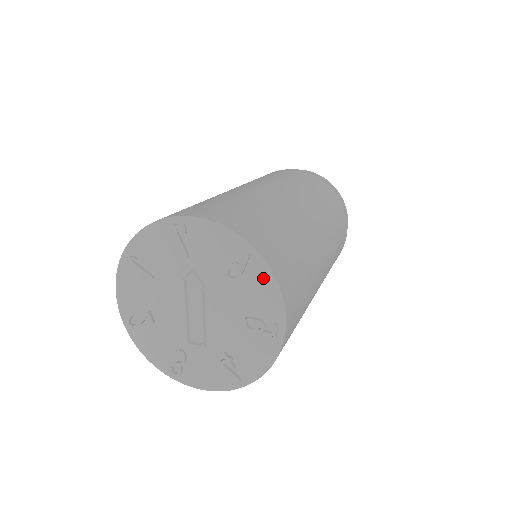
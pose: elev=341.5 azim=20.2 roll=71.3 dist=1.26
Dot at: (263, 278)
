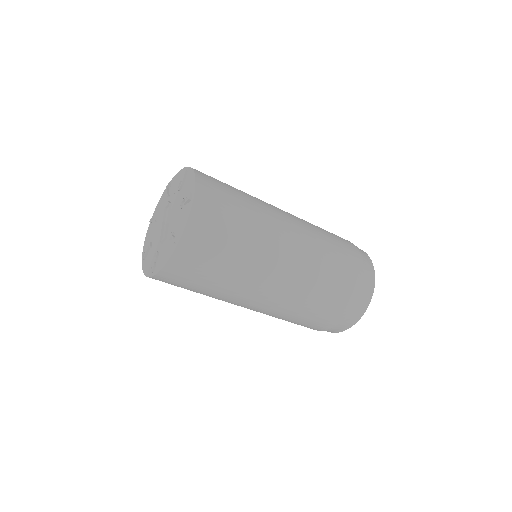
Dot at: (190, 177)
